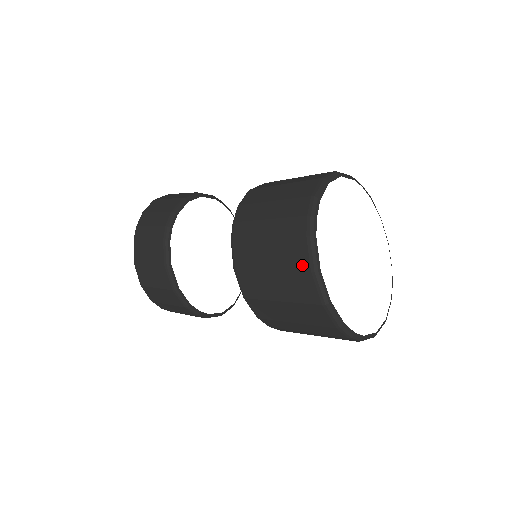
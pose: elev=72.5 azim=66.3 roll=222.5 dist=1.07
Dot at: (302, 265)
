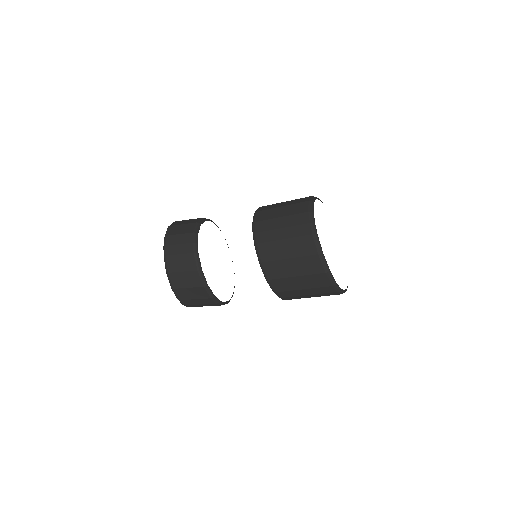
Dot at: (312, 251)
